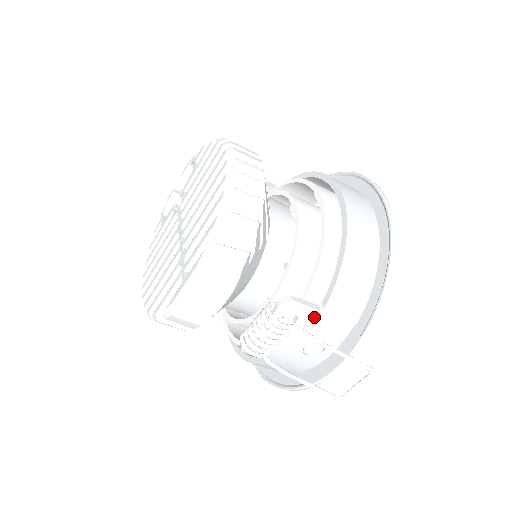
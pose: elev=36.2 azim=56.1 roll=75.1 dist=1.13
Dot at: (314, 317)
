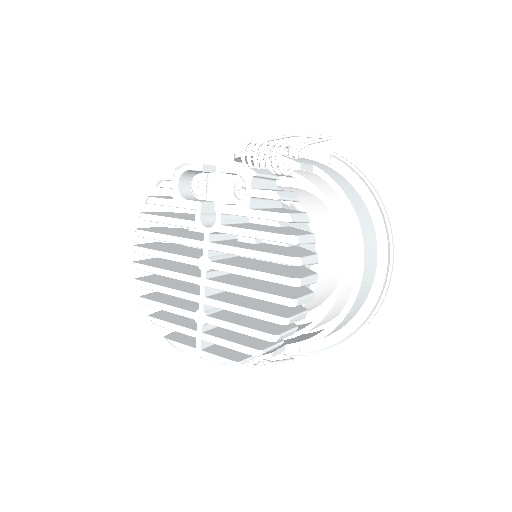
Dot at: occluded
